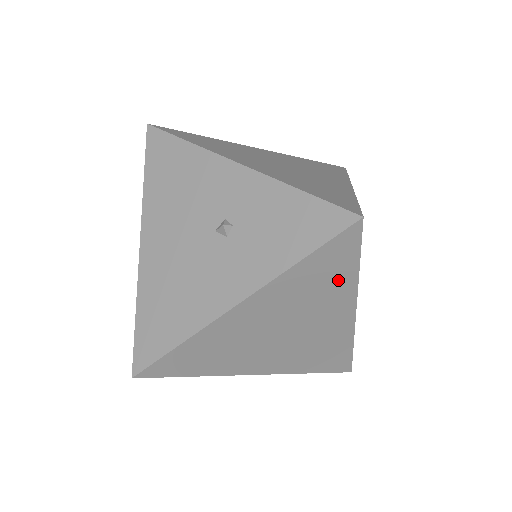
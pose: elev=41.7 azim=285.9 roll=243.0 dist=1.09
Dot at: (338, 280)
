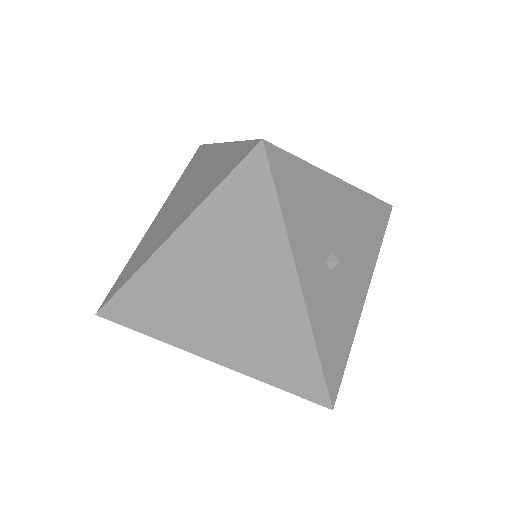
Dot at: occluded
